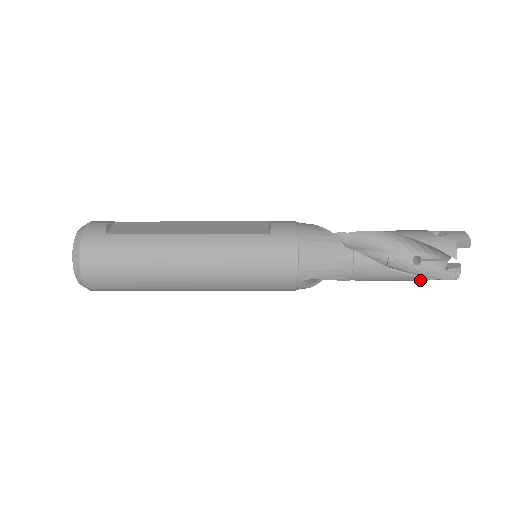
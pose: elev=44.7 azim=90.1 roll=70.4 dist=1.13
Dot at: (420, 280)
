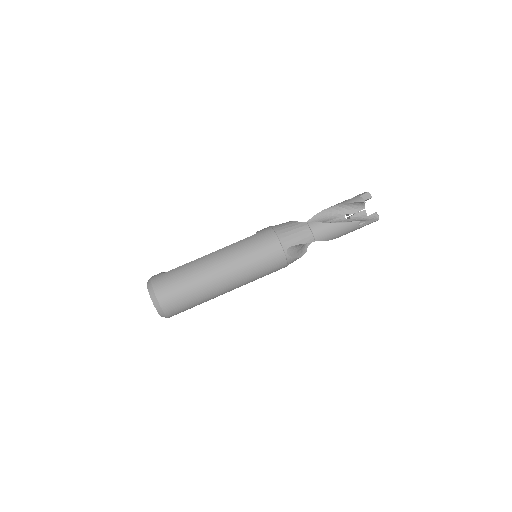
Dot at: (355, 225)
